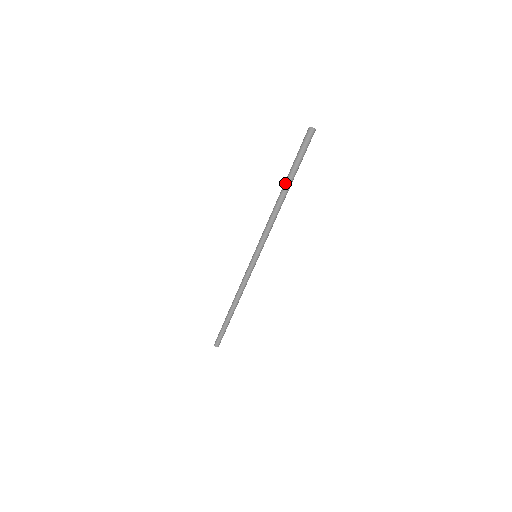
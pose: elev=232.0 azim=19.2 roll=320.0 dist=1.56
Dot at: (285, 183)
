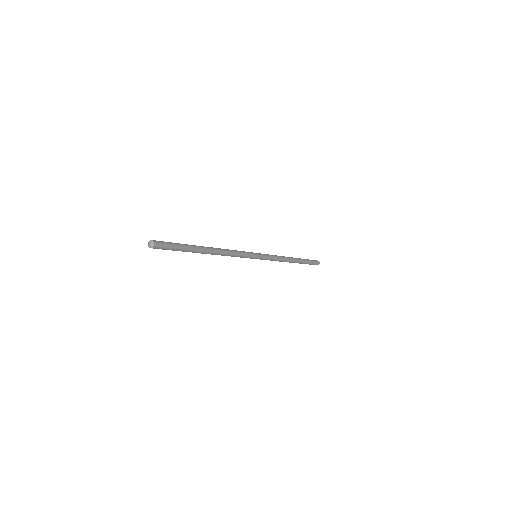
Dot at: occluded
